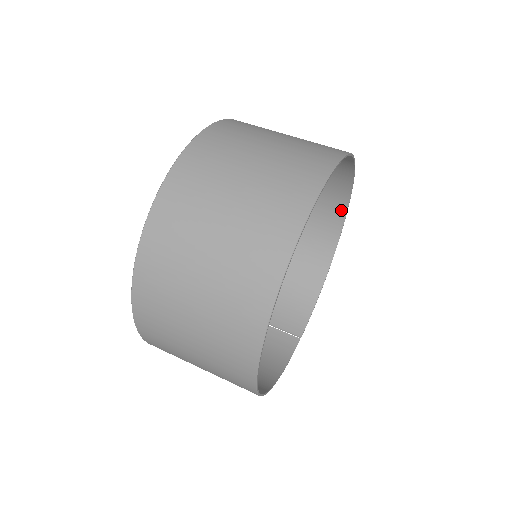
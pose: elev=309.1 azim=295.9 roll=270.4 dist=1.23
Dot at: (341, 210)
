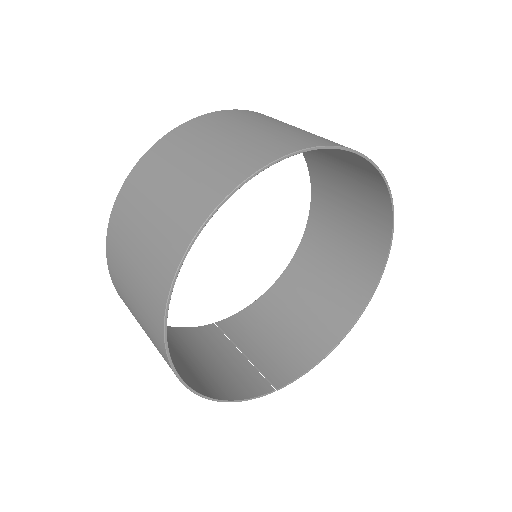
Dot at: (377, 271)
